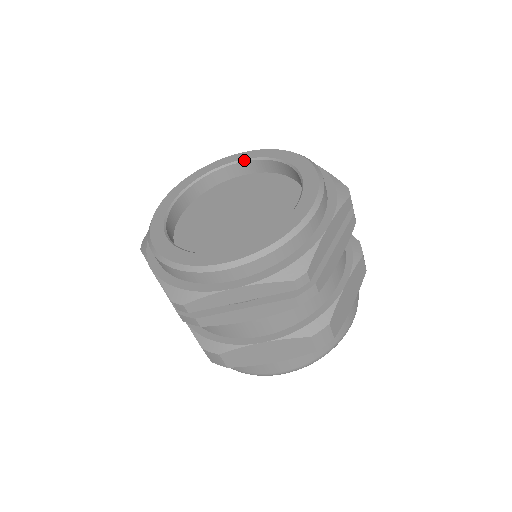
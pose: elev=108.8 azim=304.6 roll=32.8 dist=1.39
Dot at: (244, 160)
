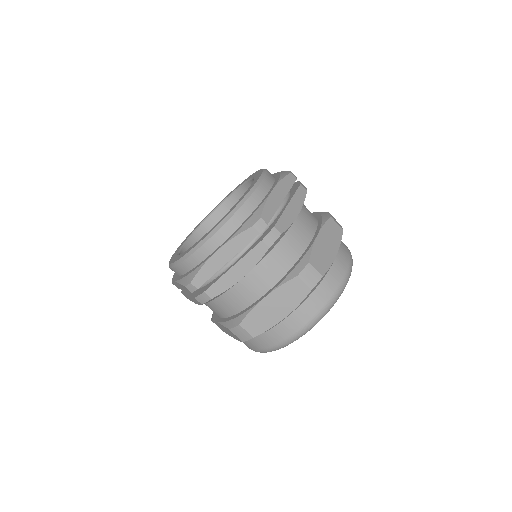
Dot at: (227, 198)
